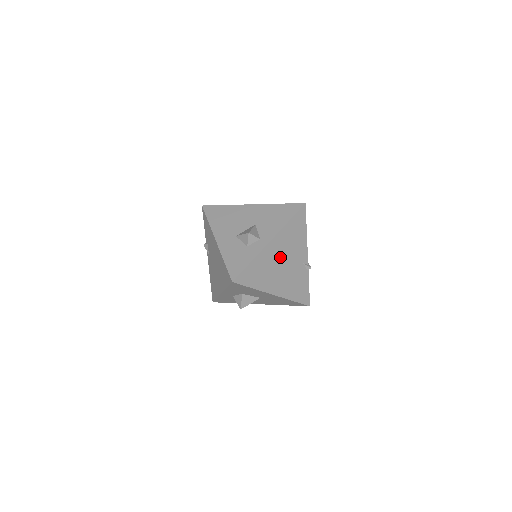
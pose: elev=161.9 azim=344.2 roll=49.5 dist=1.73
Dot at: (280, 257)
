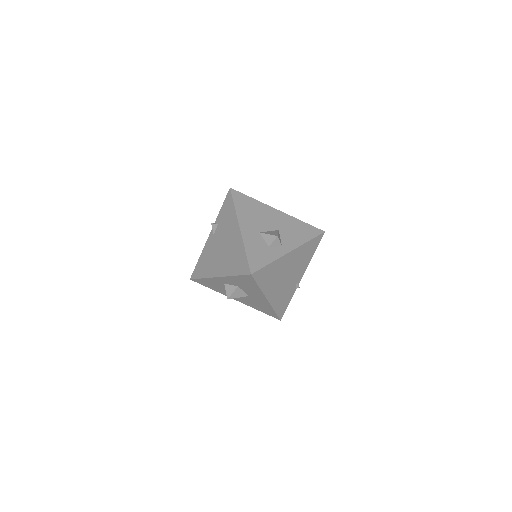
Dot at: (288, 268)
